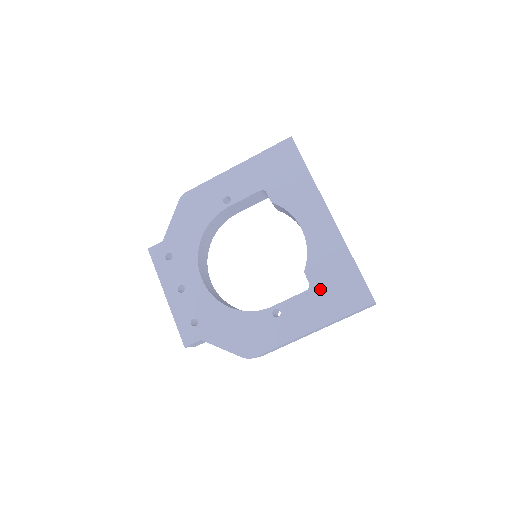
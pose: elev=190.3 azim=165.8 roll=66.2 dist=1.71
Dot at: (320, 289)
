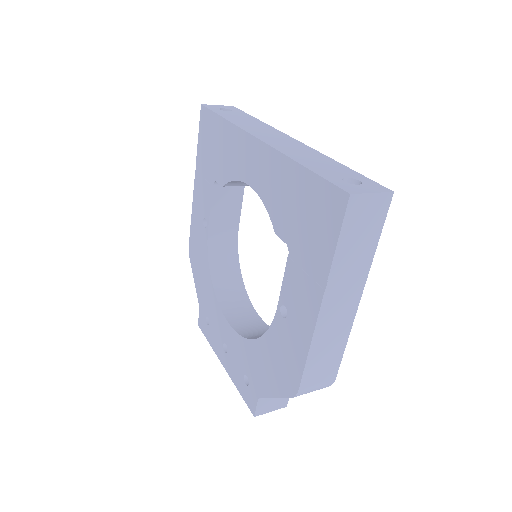
Dot at: (296, 240)
